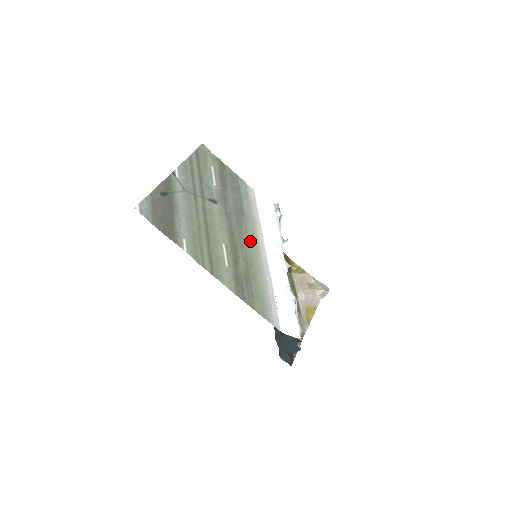
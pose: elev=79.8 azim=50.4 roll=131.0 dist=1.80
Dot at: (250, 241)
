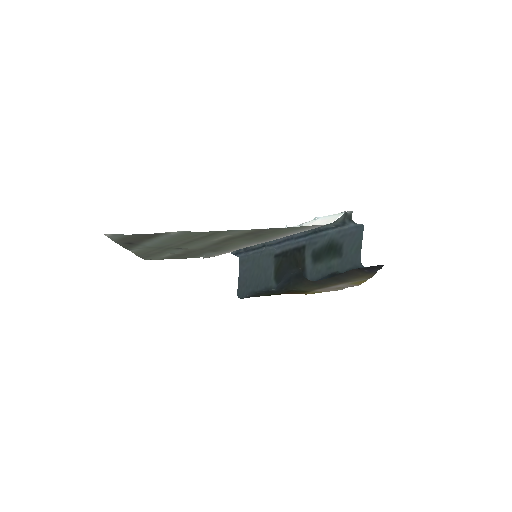
Dot at: (238, 244)
